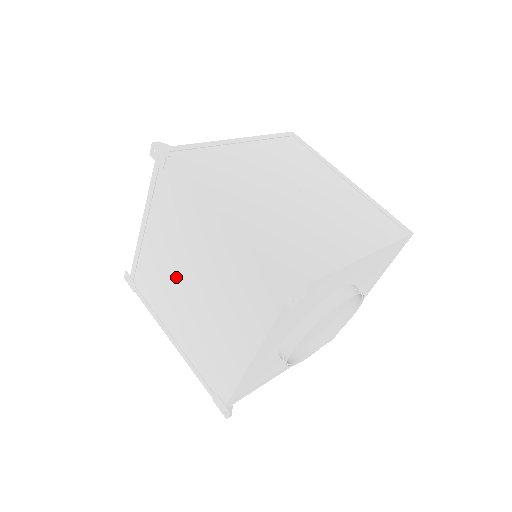
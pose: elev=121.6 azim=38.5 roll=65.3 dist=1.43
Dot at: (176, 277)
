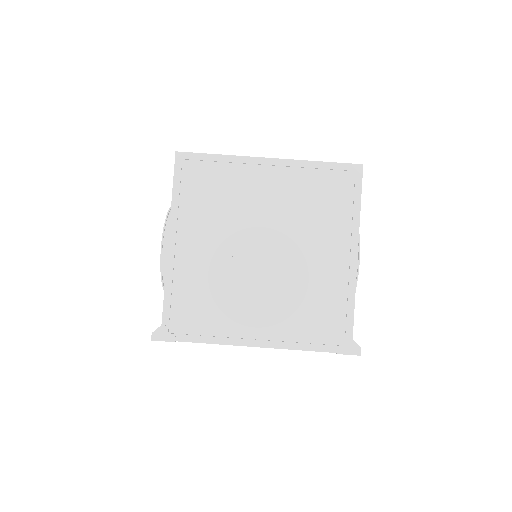
Dot at: occluded
